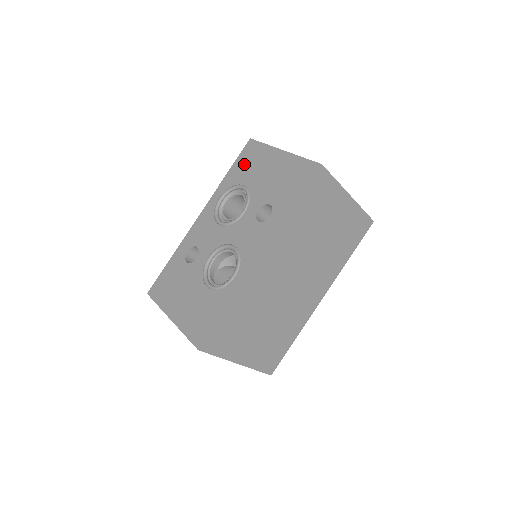
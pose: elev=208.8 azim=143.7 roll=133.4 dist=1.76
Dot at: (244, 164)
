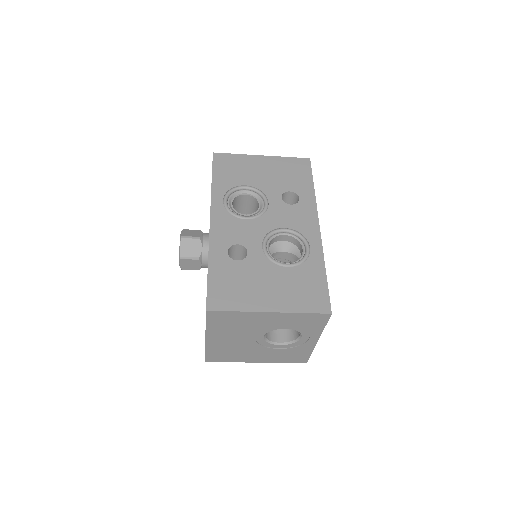
Dot at: (227, 171)
